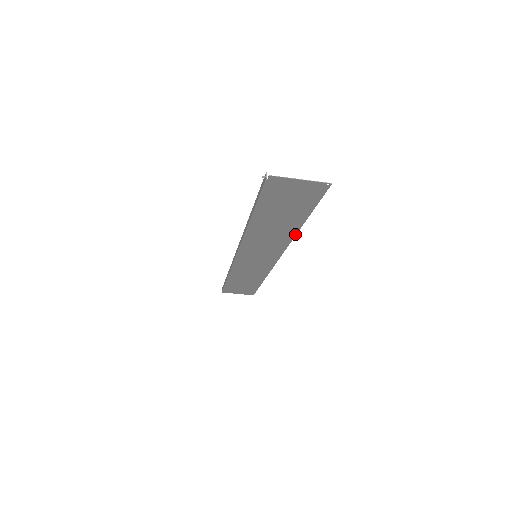
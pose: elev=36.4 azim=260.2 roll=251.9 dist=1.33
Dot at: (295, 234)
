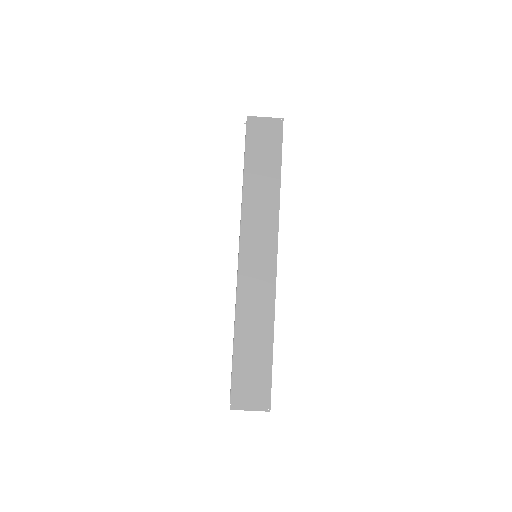
Dot at: (279, 197)
